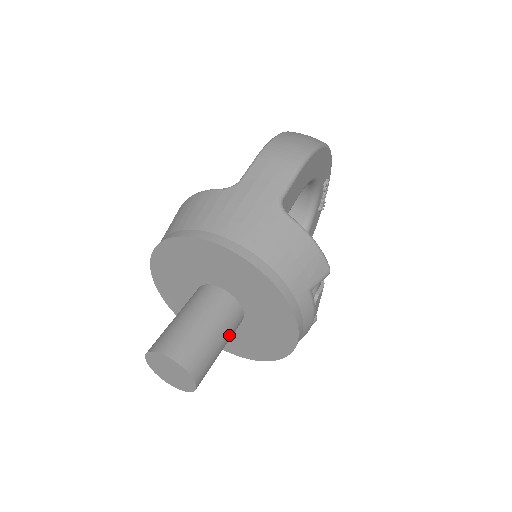
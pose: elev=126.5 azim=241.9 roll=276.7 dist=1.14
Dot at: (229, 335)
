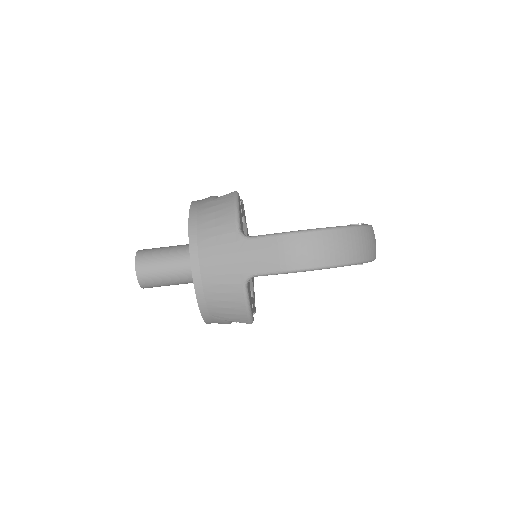
Dot at: occluded
